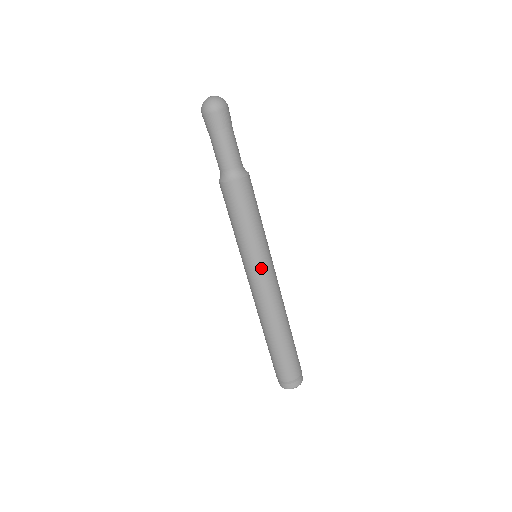
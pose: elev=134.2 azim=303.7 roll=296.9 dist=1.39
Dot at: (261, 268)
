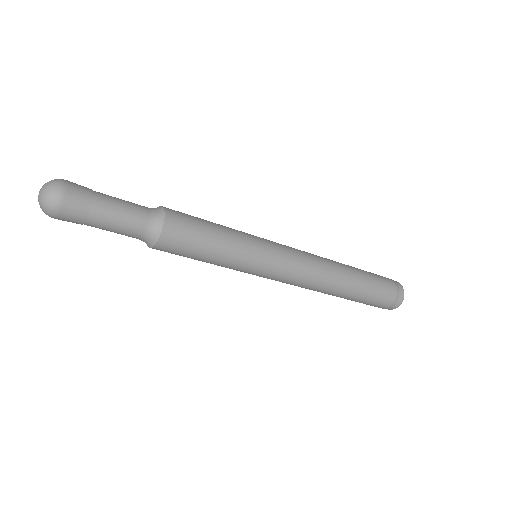
Dot at: (273, 263)
